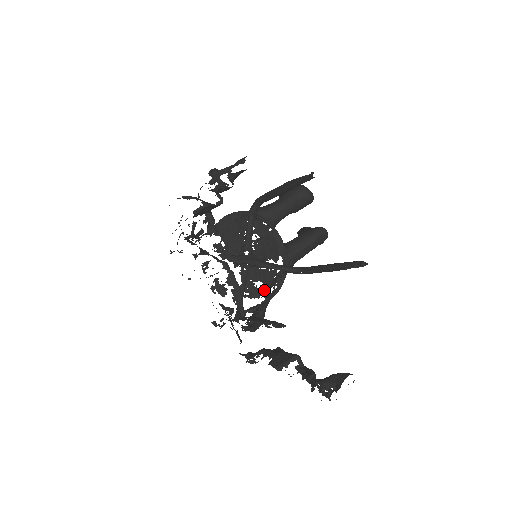
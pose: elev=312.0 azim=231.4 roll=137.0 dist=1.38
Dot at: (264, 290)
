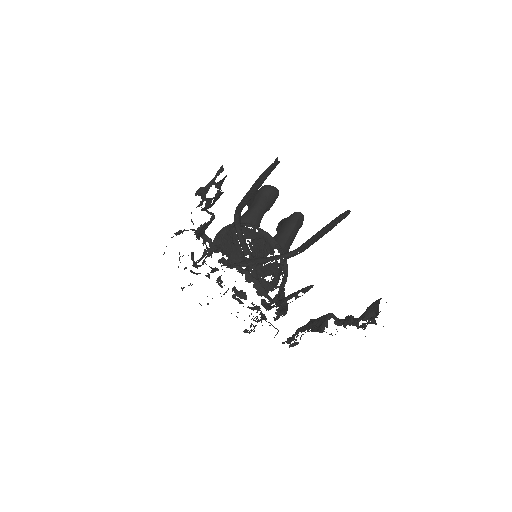
Dot at: (275, 281)
